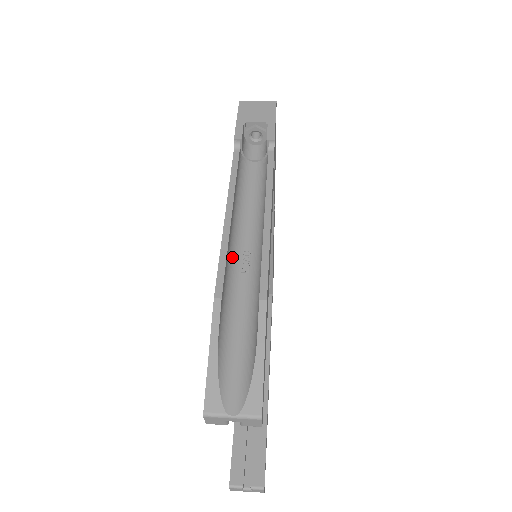
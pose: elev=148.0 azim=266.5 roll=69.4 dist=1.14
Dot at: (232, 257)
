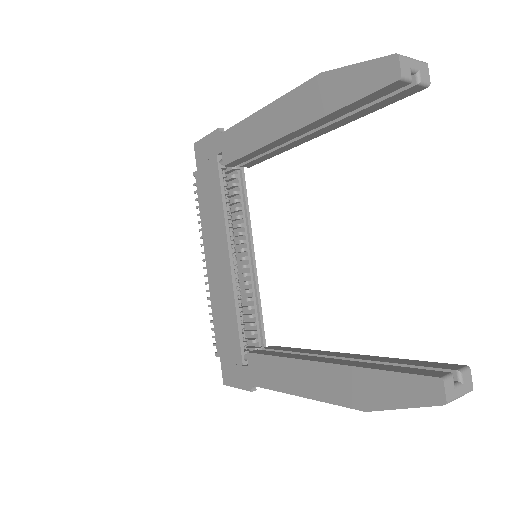
Dot at: occluded
